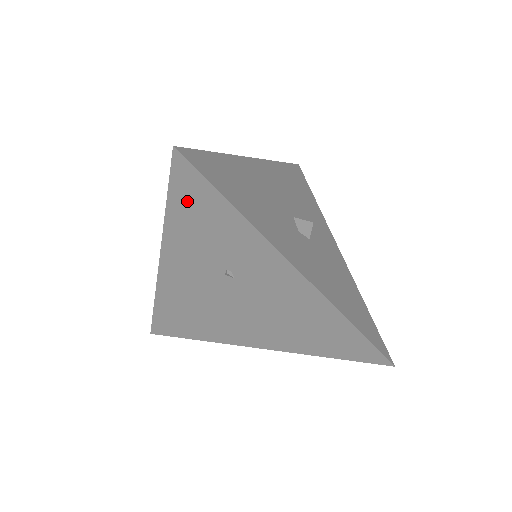
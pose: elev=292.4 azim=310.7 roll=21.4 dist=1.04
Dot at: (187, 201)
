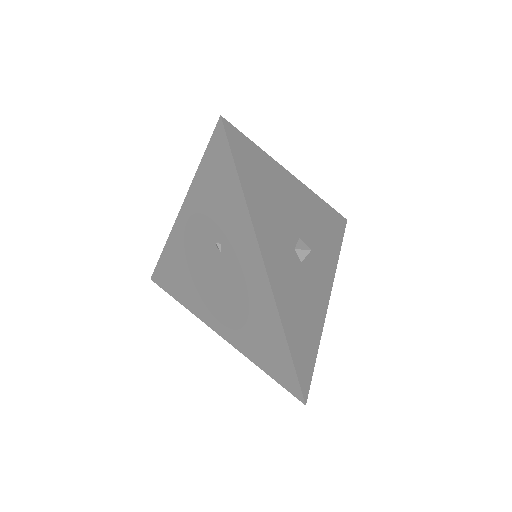
Dot at: (214, 166)
